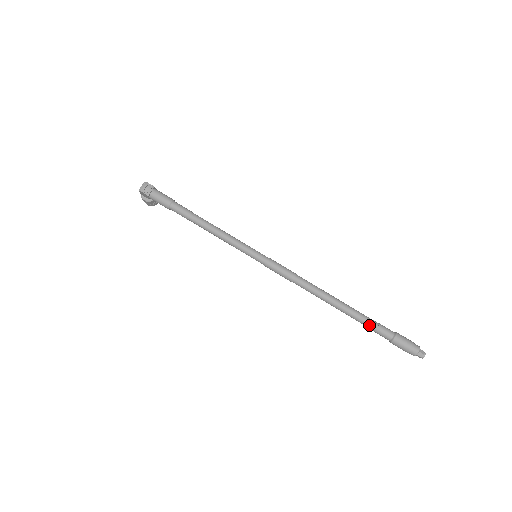
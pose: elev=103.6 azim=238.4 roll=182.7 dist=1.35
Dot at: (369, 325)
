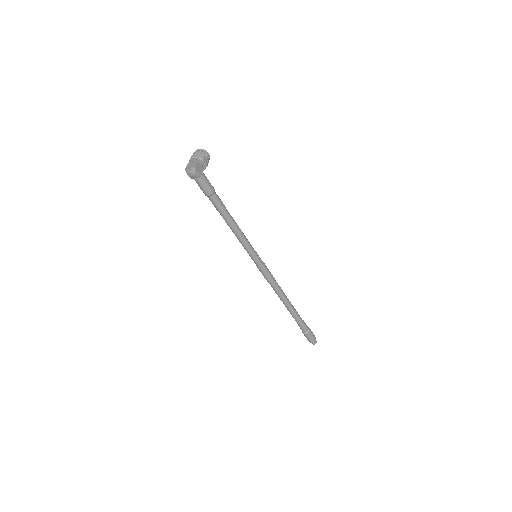
Dot at: occluded
